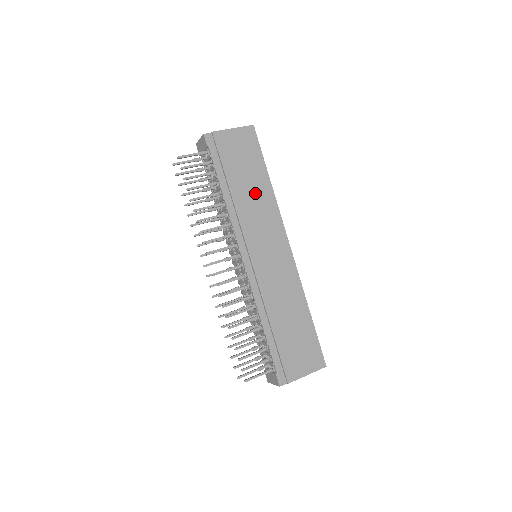
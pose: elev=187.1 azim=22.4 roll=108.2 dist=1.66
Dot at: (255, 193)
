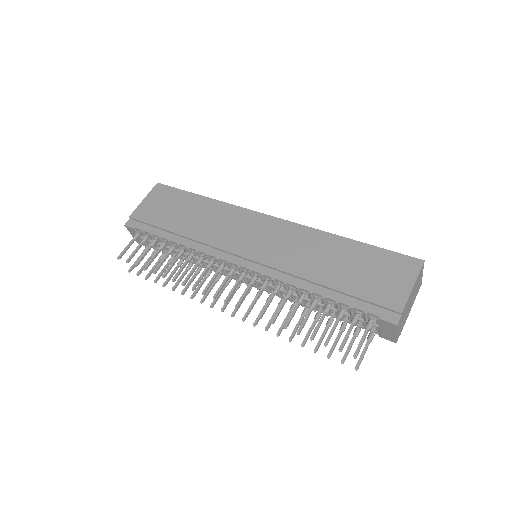
Dot at: (201, 215)
